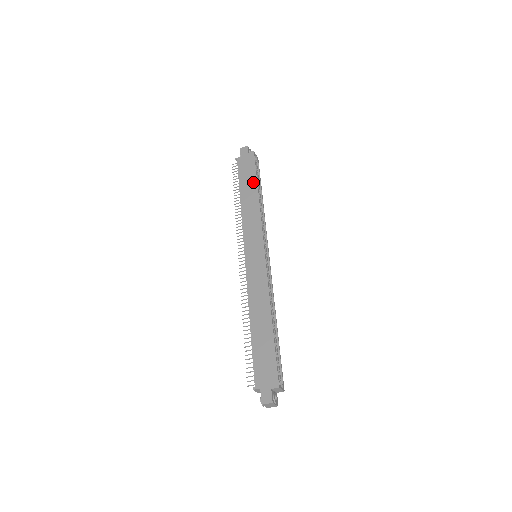
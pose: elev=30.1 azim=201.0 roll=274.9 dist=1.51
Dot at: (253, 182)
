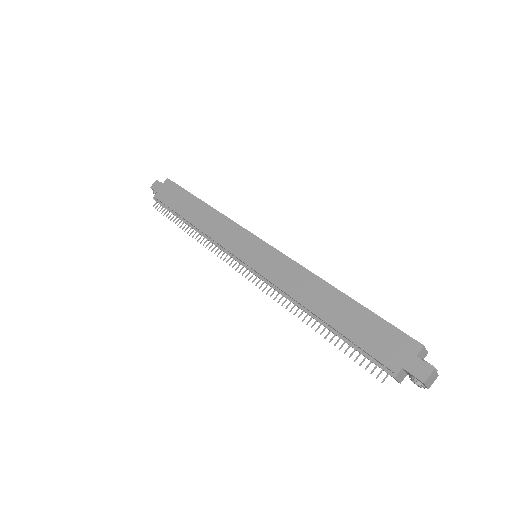
Dot at: (191, 200)
